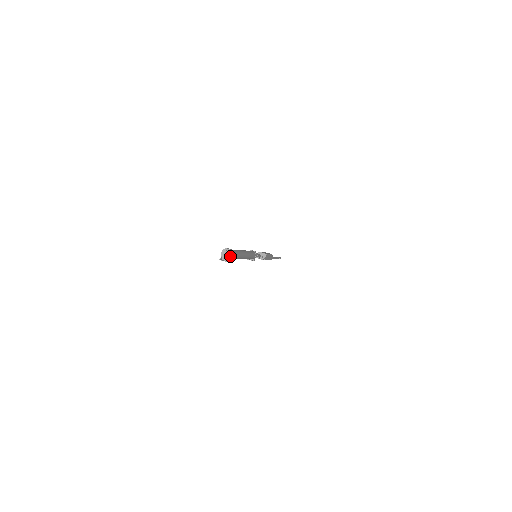
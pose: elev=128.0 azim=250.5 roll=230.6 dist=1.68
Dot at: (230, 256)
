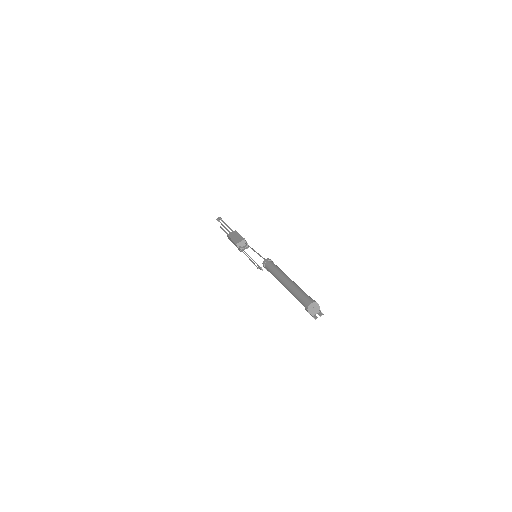
Dot at: (318, 307)
